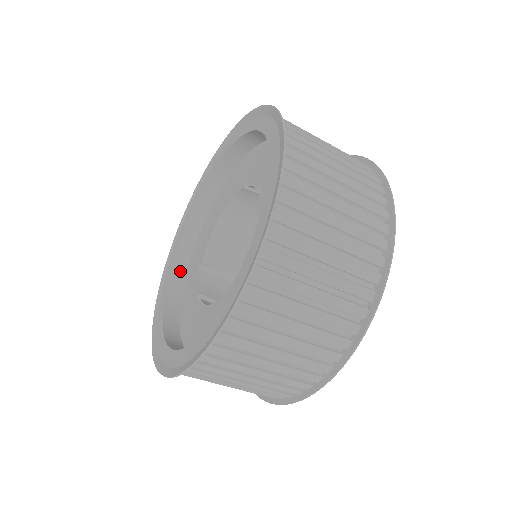
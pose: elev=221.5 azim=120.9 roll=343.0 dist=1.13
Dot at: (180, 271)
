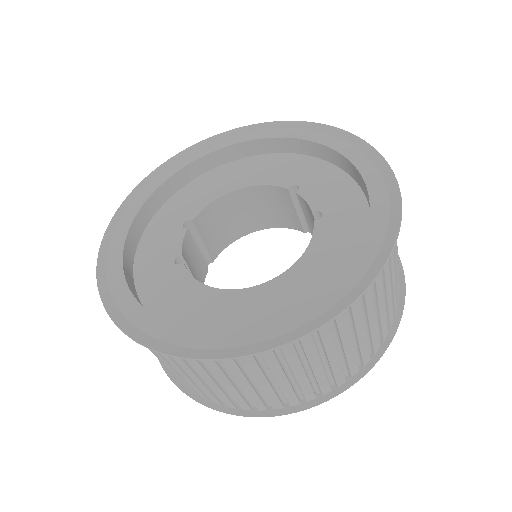
Dot at: (155, 204)
